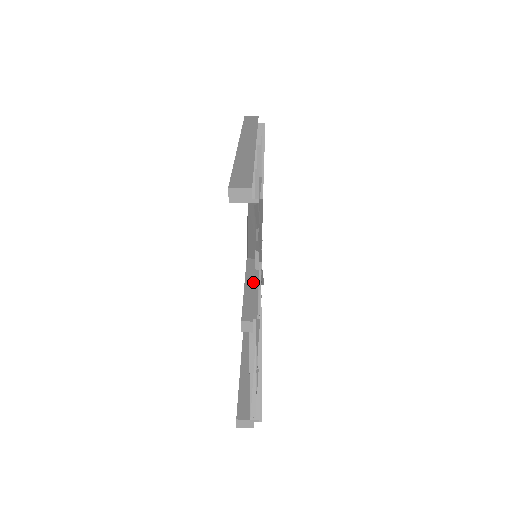
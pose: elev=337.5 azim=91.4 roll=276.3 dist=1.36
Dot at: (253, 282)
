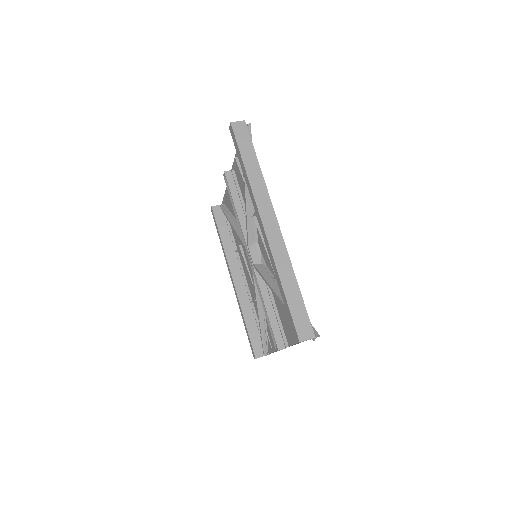
Dot at: (270, 301)
